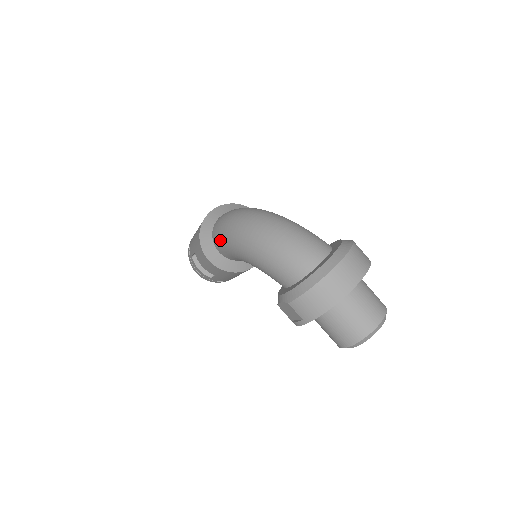
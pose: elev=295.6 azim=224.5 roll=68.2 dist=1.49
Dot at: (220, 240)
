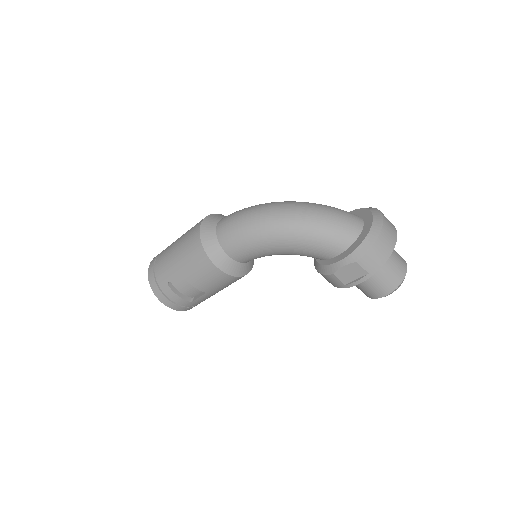
Dot at: (240, 240)
